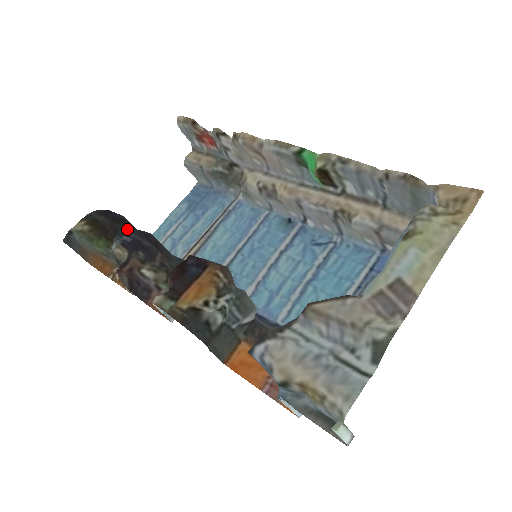
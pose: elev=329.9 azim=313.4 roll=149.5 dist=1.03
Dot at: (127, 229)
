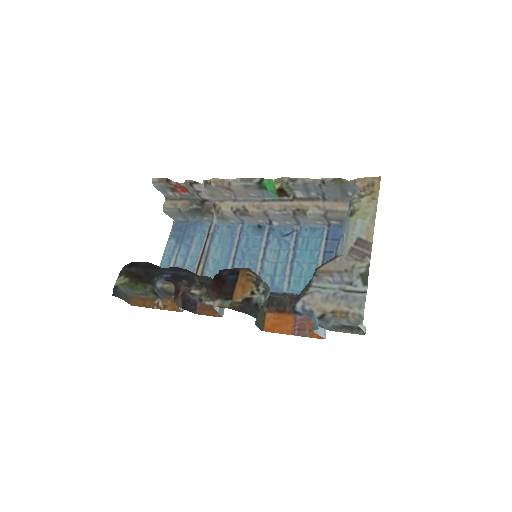
Dot at: (160, 270)
